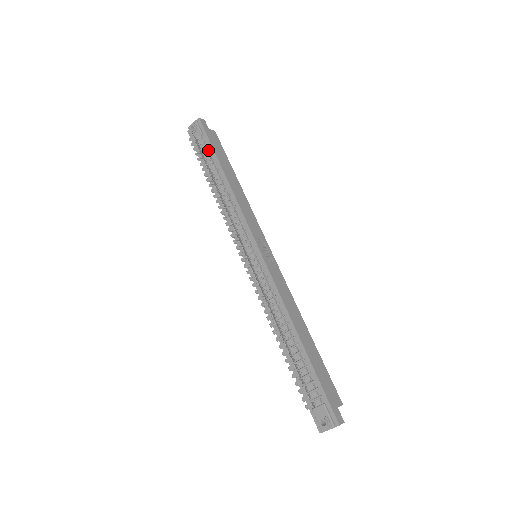
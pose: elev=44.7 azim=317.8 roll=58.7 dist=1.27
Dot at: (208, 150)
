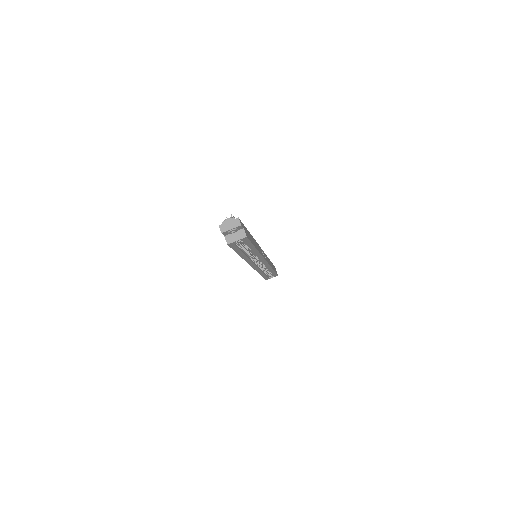
Dot at: occluded
